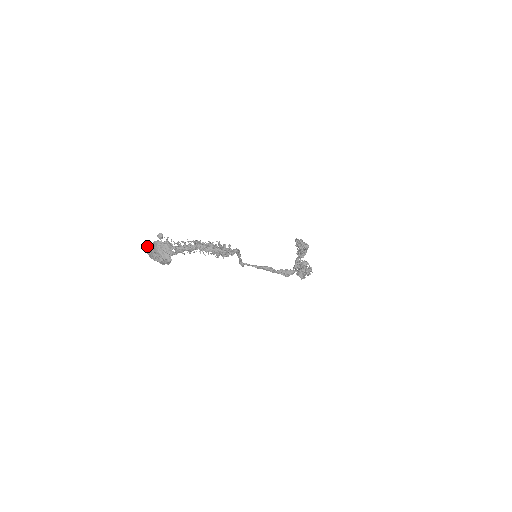
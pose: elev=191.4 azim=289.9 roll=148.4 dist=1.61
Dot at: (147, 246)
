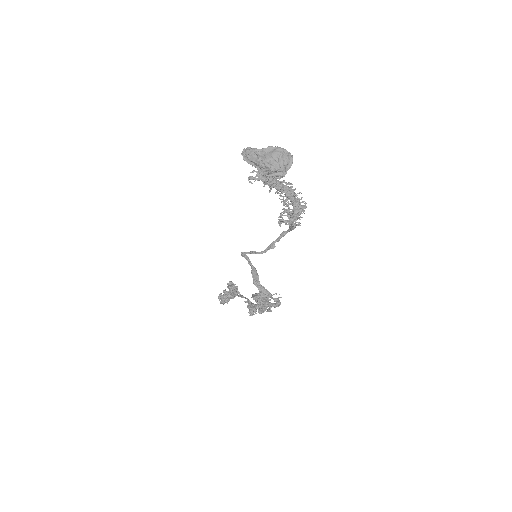
Dot at: occluded
